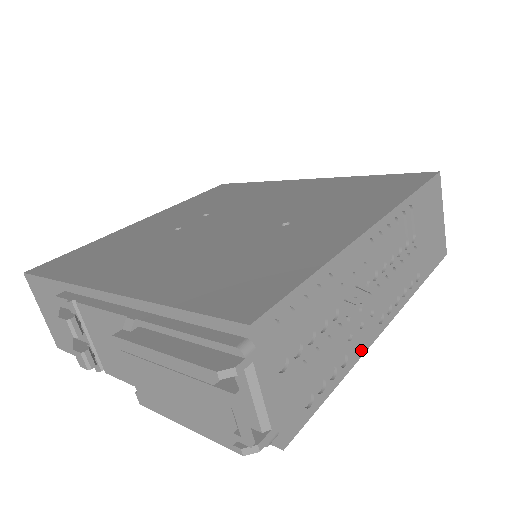
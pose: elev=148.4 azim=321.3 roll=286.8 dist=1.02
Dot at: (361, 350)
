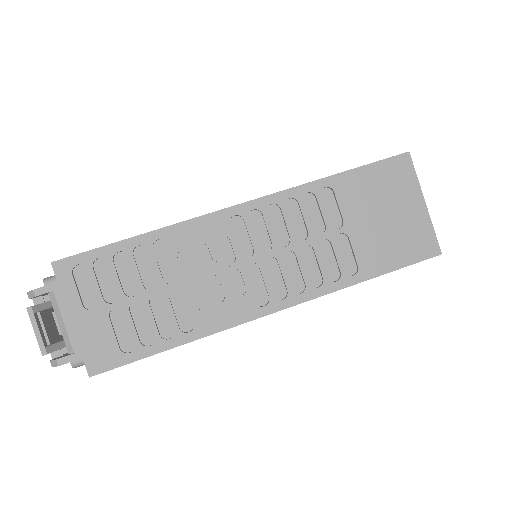
Dot at: (220, 324)
